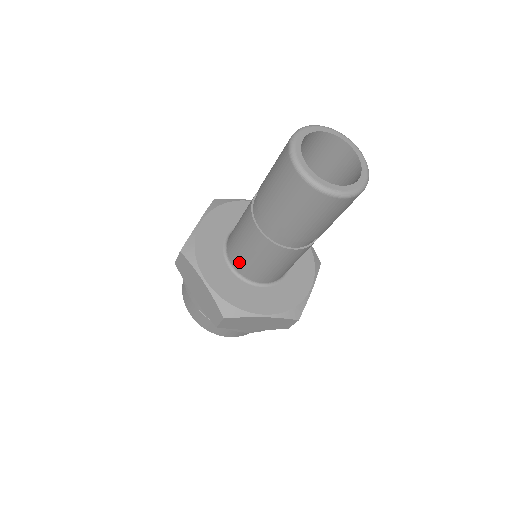
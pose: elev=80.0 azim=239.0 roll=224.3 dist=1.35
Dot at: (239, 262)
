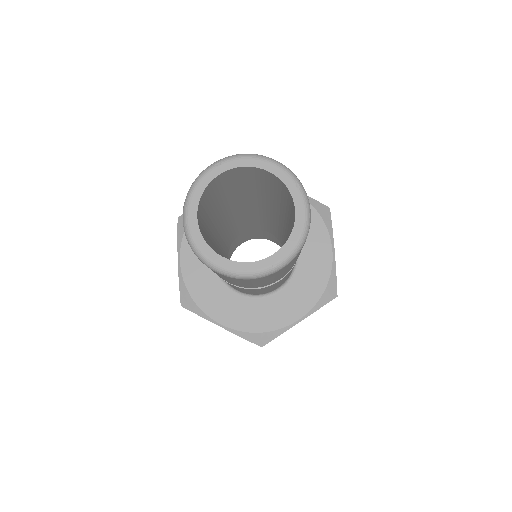
Dot at: occluded
